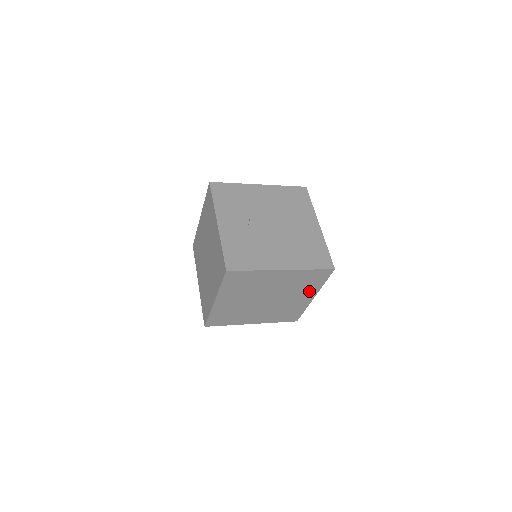
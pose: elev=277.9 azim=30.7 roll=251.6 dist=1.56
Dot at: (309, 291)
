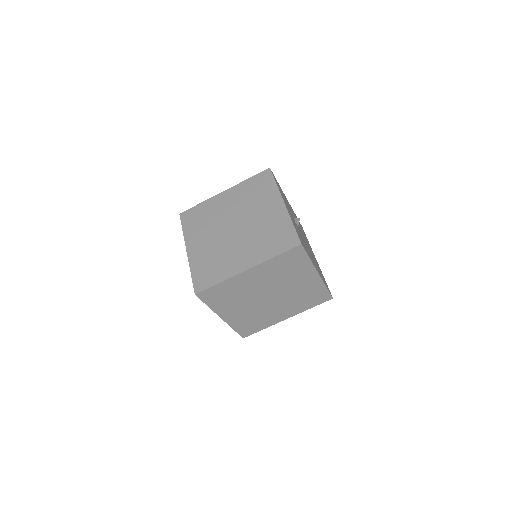
Dot at: (295, 309)
